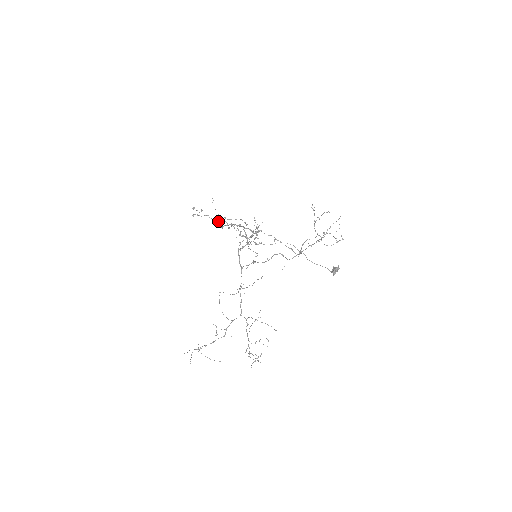
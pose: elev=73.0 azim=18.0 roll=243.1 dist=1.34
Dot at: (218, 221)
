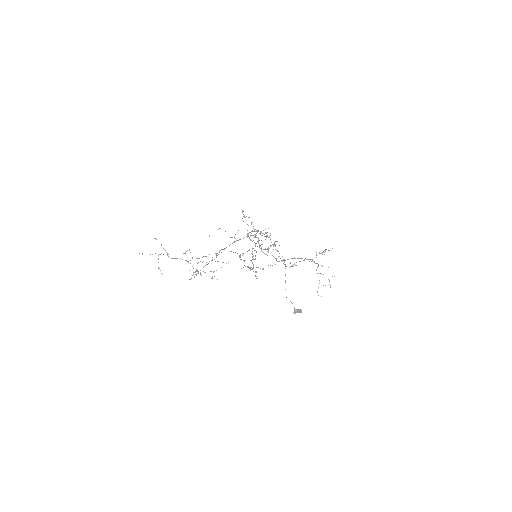
Dot at: (253, 226)
